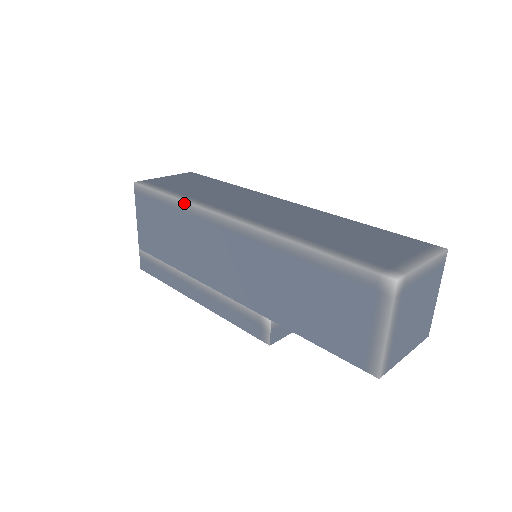
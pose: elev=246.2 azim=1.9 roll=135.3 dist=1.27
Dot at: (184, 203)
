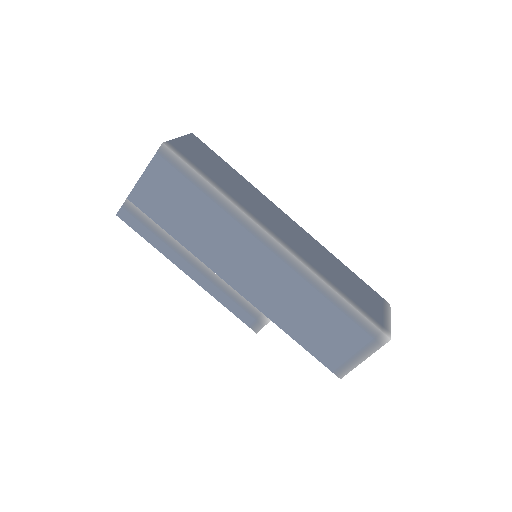
Dot at: (229, 202)
